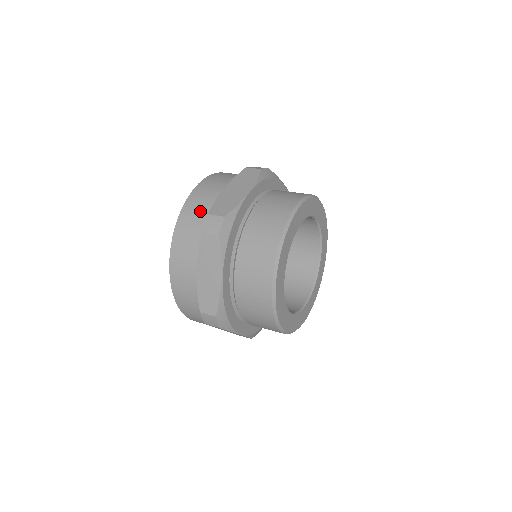
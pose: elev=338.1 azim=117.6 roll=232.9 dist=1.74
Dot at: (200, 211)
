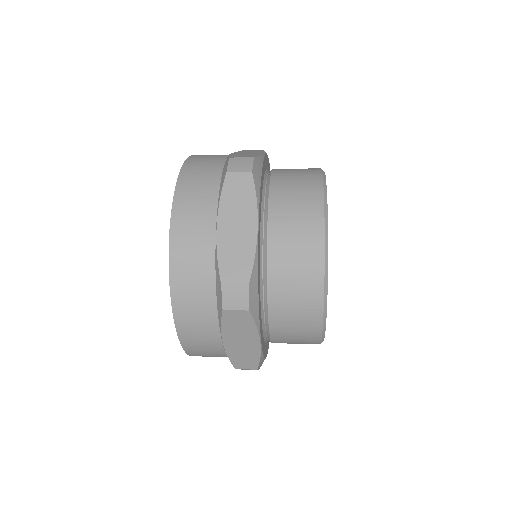
Dot at: (210, 165)
